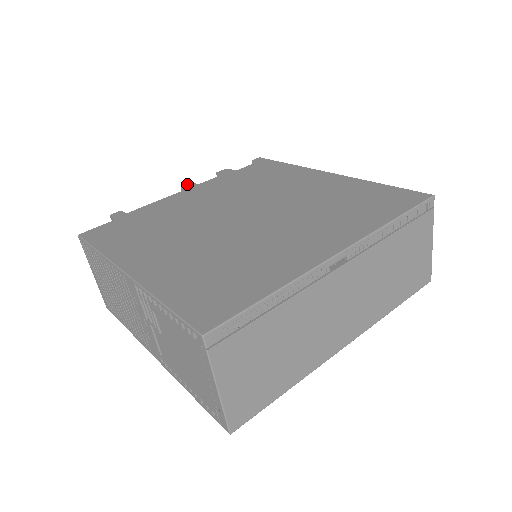
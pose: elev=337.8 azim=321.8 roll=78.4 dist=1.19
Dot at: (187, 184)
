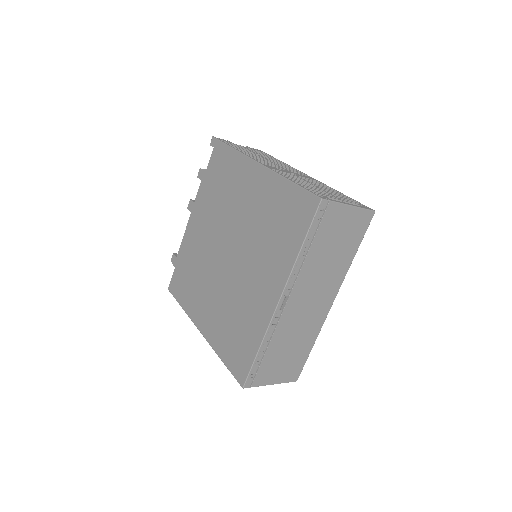
Dot at: (189, 204)
